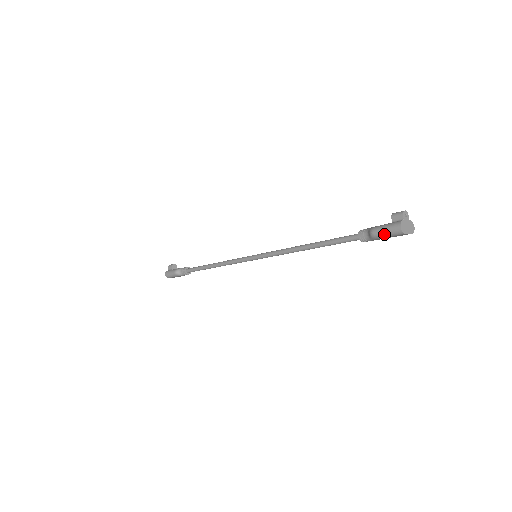
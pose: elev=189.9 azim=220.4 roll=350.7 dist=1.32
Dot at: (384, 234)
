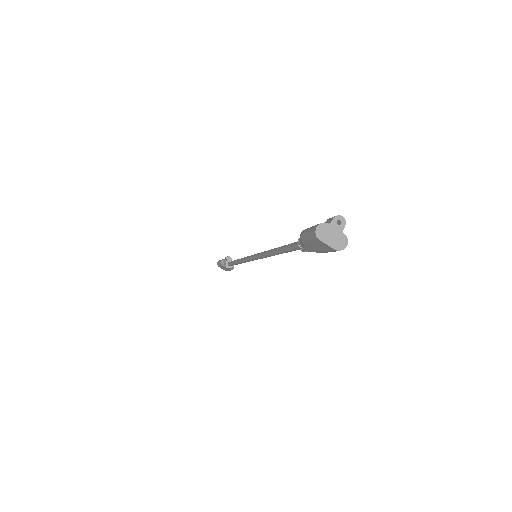
Dot at: (306, 235)
